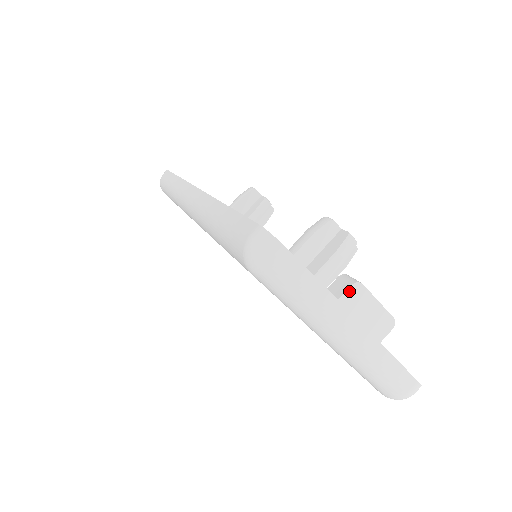
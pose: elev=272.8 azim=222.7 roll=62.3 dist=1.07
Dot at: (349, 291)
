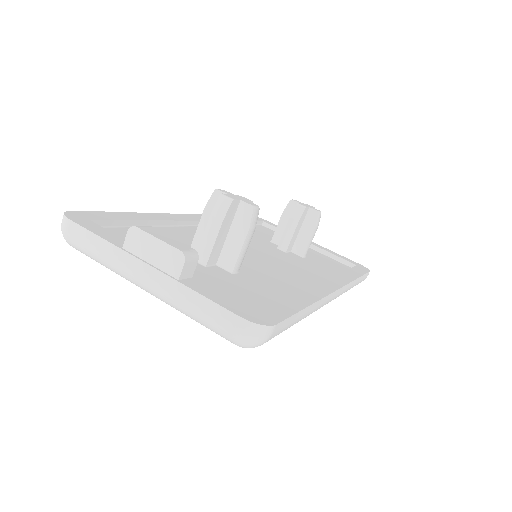
Dot at: (128, 237)
